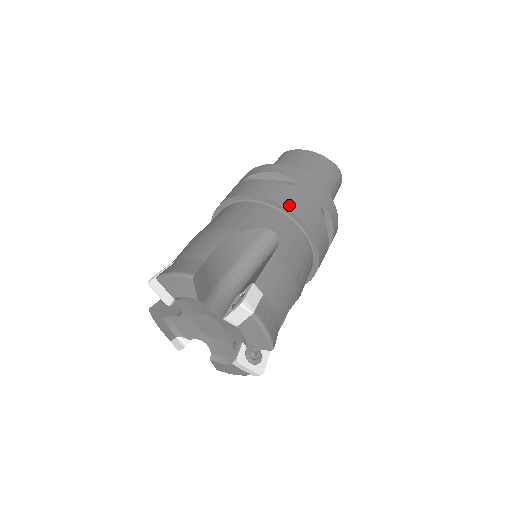
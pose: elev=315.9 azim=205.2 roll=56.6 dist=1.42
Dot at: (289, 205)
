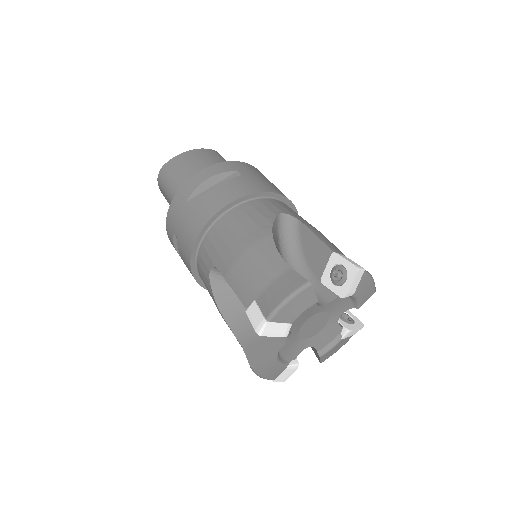
Dot at: (261, 189)
